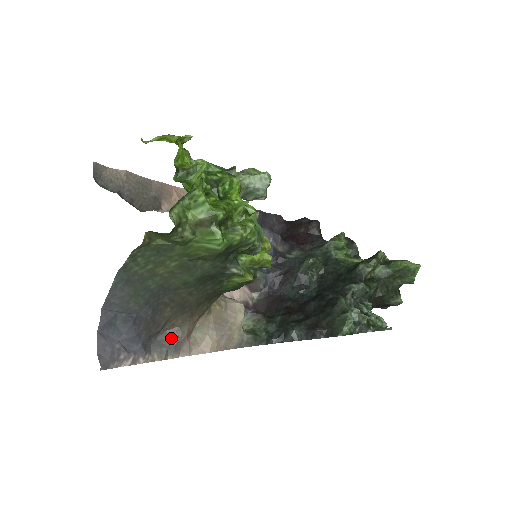
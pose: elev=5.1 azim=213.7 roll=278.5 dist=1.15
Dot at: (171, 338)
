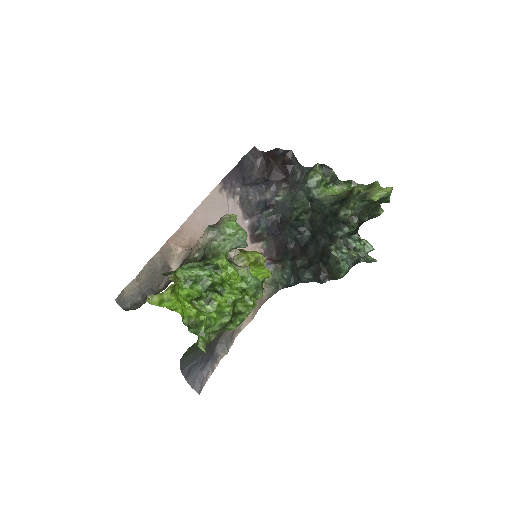
Dot at: (225, 339)
